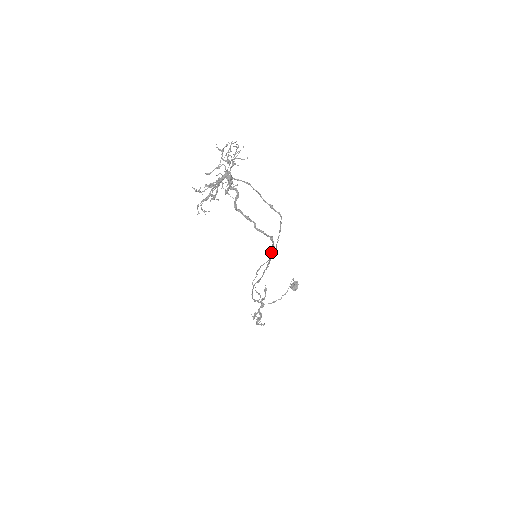
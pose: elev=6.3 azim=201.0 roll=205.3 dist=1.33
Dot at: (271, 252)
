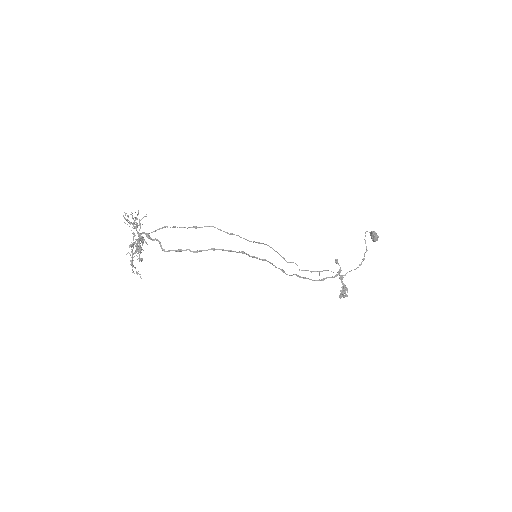
Dot at: (242, 252)
